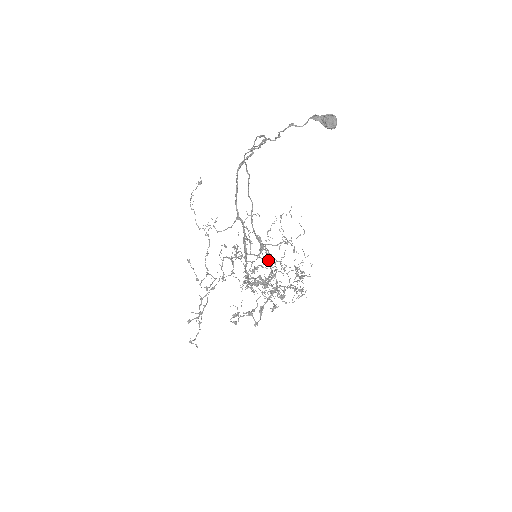
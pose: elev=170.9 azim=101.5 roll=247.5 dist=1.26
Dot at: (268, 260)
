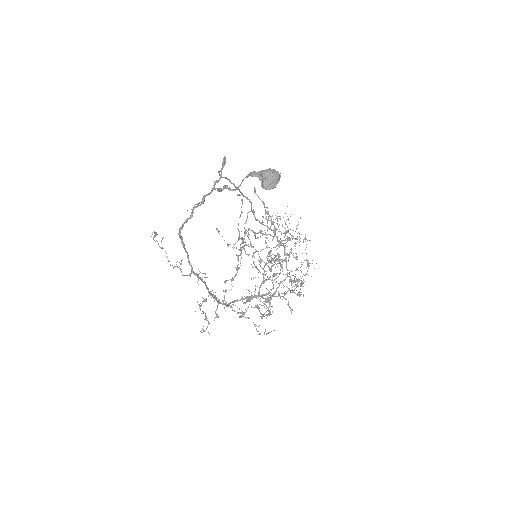
Dot at: (268, 260)
